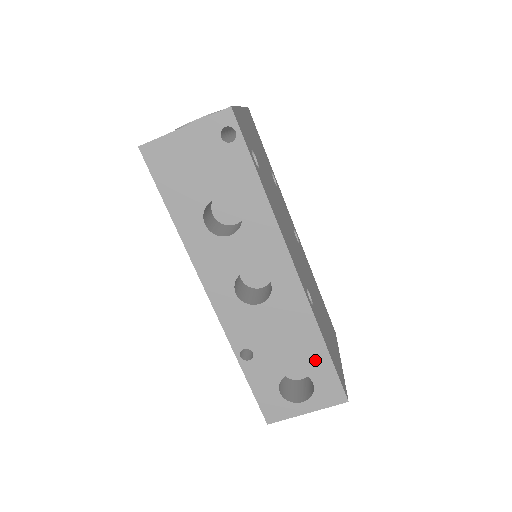
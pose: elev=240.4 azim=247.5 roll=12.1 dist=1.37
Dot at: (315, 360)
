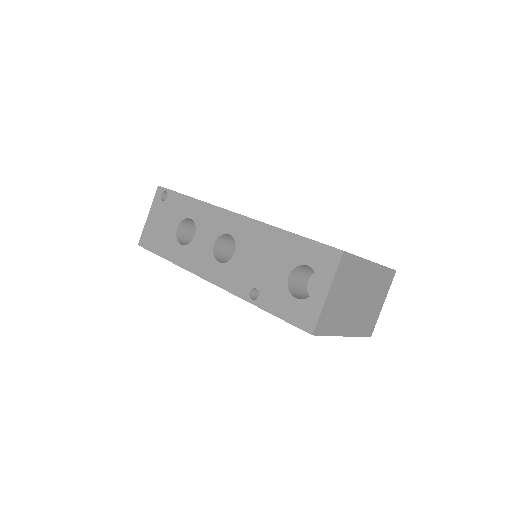
Dot at: (293, 249)
